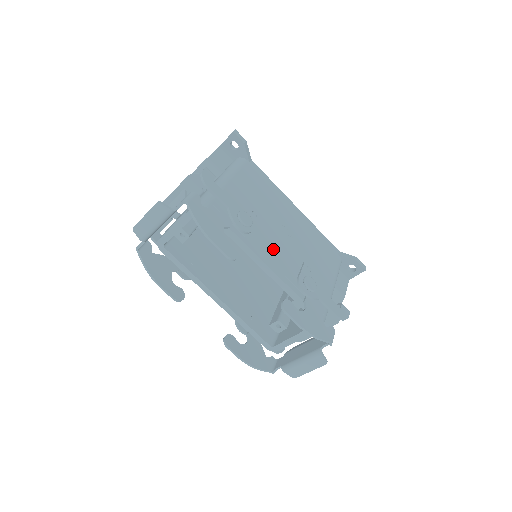
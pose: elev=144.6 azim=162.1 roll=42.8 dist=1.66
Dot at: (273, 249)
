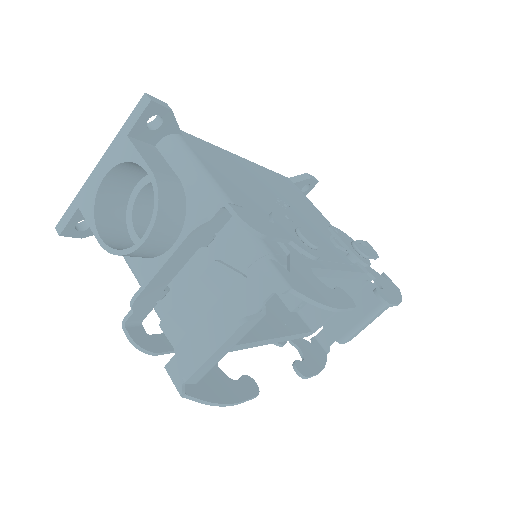
Dot at: occluded
